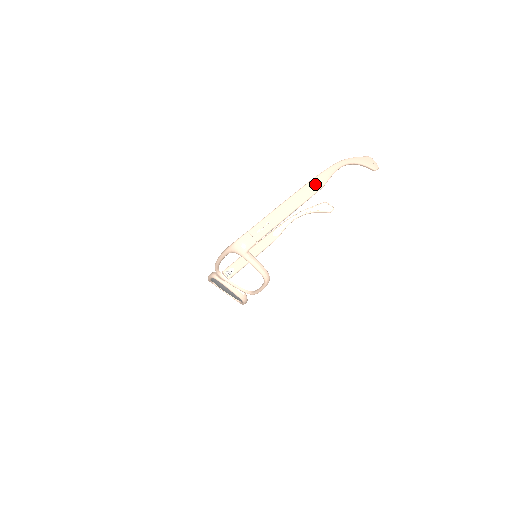
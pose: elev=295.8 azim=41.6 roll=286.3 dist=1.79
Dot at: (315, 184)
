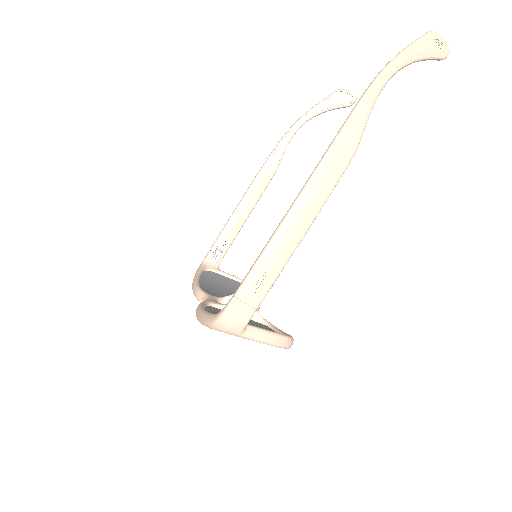
Dot at: (339, 154)
